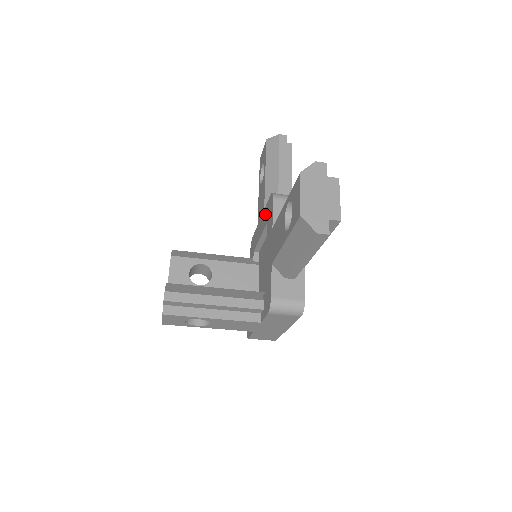
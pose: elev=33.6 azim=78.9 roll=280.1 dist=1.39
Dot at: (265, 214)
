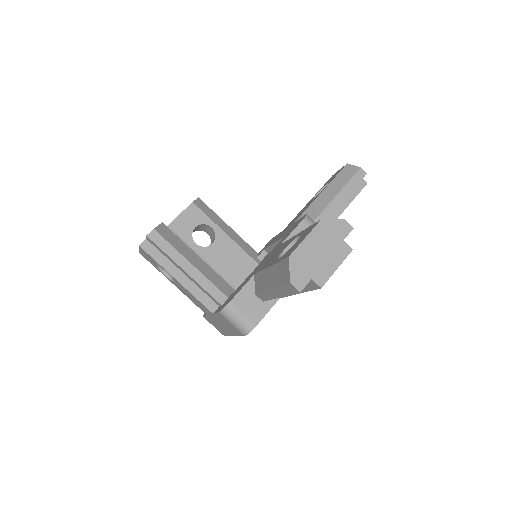
Dot at: (291, 227)
